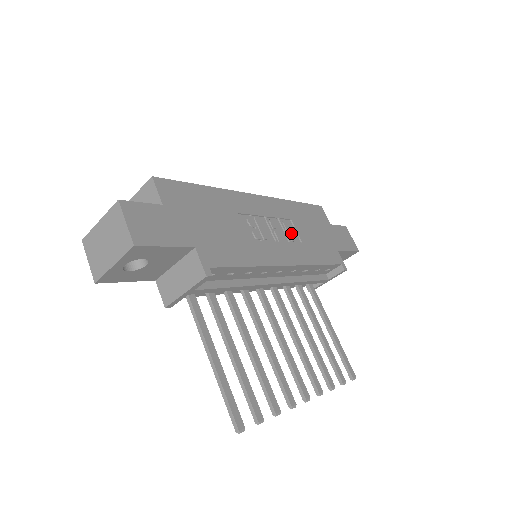
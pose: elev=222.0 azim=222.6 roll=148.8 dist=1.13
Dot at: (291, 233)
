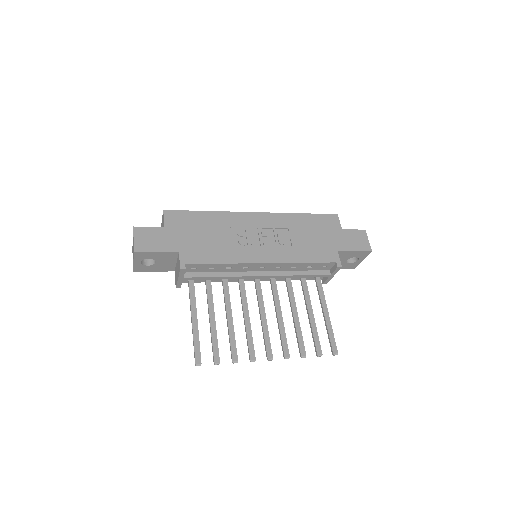
Dot at: (282, 239)
